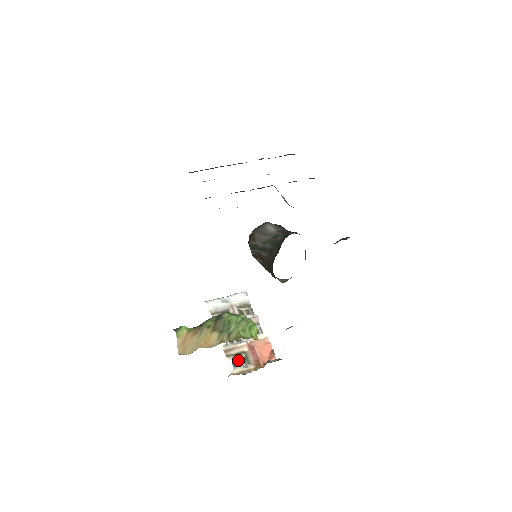
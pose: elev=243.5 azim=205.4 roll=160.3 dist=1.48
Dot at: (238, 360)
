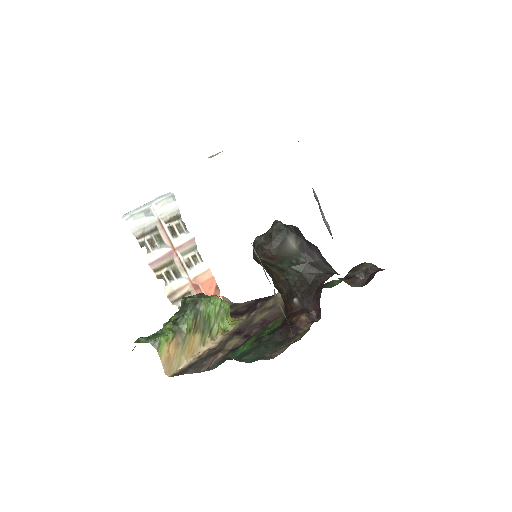
Dot at: occluded
